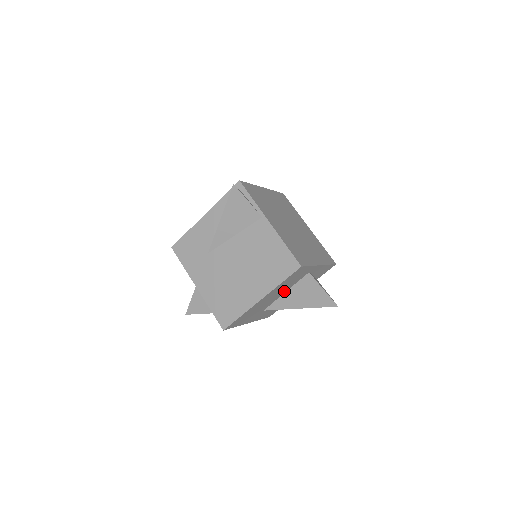
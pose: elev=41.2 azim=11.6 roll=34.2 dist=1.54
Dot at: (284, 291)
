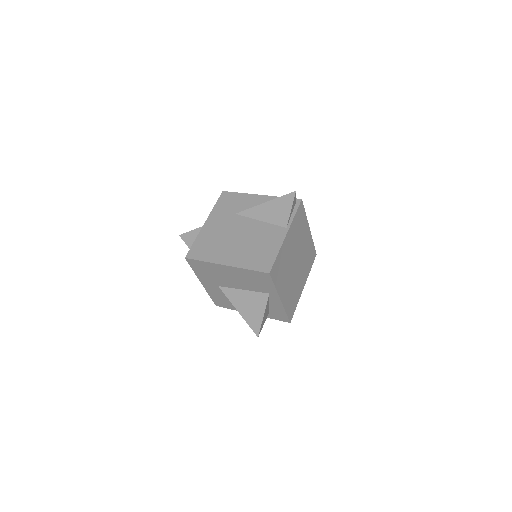
Dot at: (243, 287)
